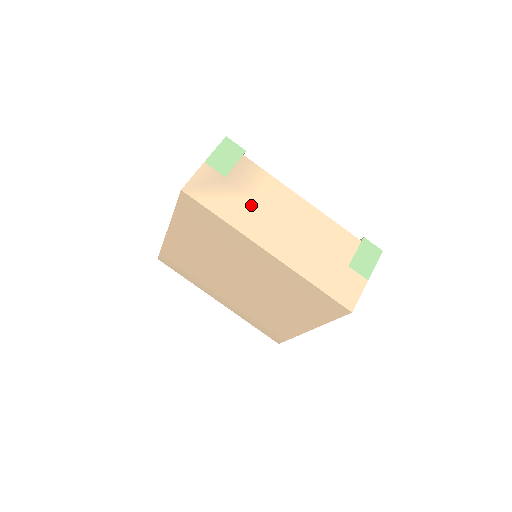
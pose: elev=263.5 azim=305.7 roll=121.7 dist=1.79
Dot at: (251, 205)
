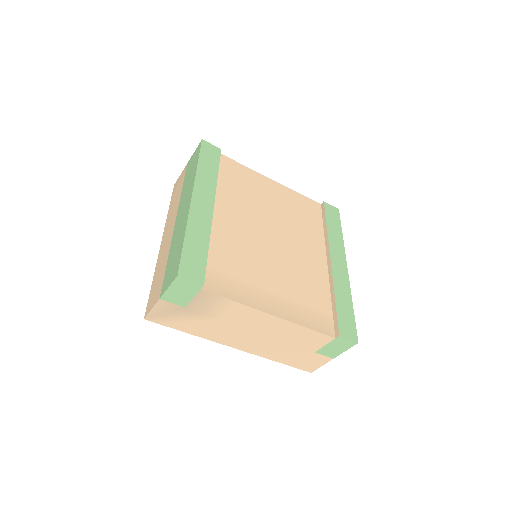
Dot at: (215, 324)
